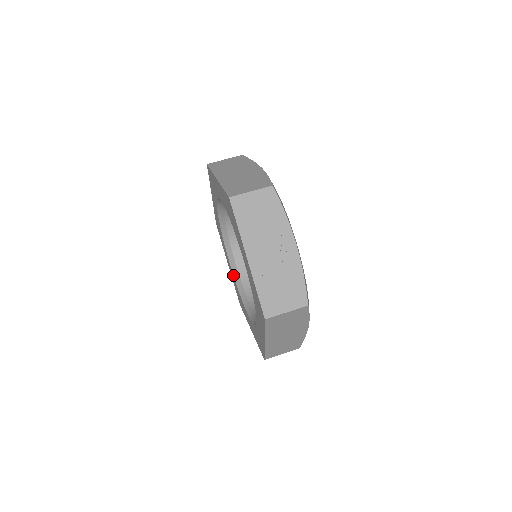
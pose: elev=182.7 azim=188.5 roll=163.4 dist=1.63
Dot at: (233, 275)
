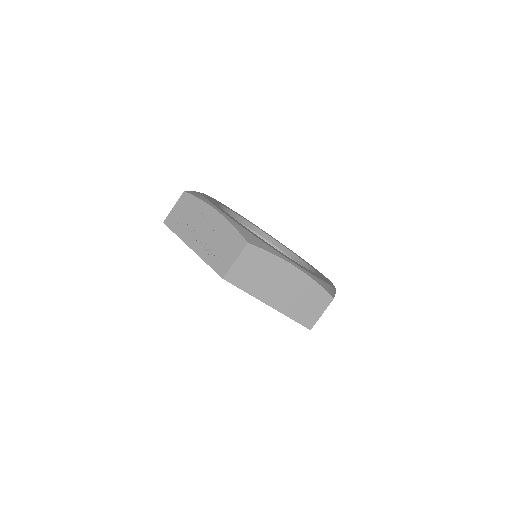
Dot at: occluded
